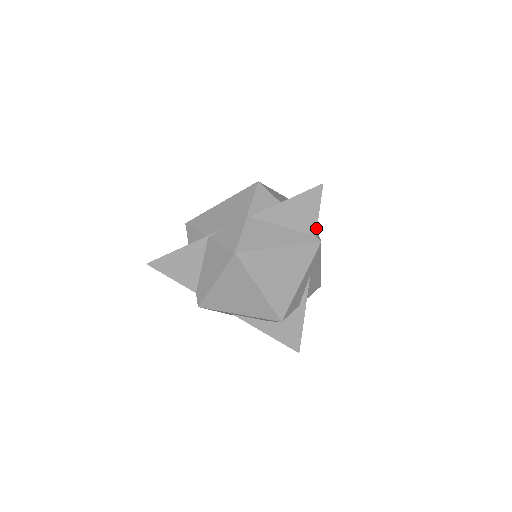
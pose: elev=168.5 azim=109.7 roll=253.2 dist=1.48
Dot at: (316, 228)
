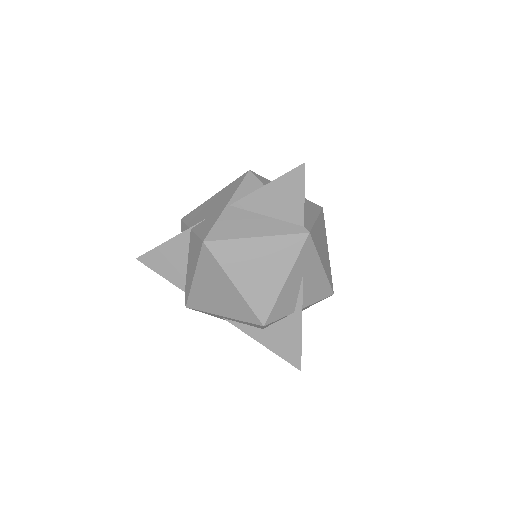
Dot at: (303, 217)
